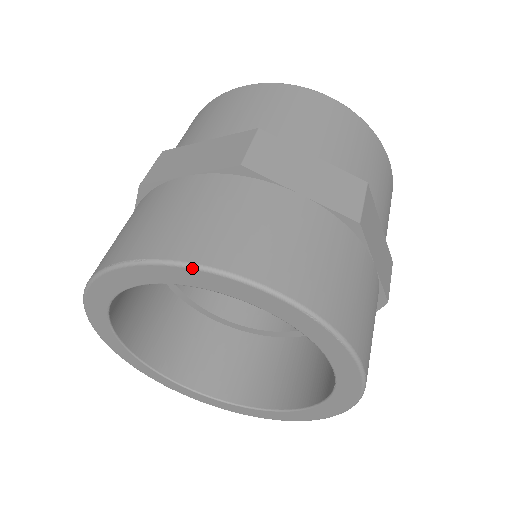
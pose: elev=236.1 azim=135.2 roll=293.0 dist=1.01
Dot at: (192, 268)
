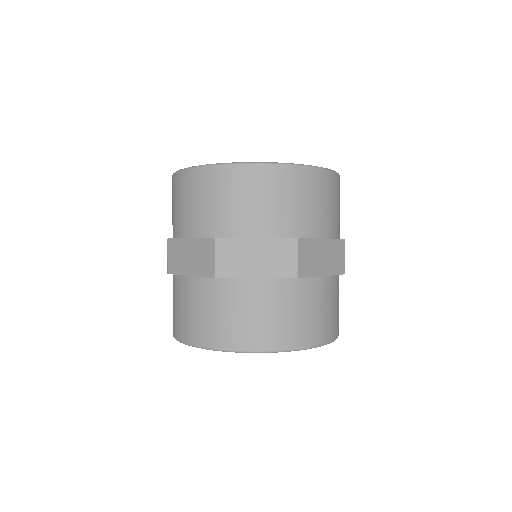
Dot at: occluded
